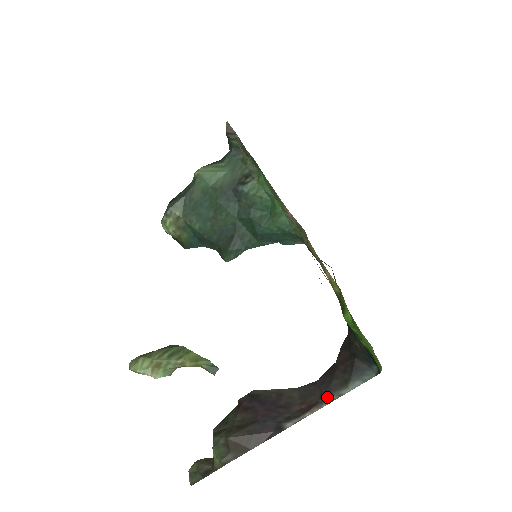
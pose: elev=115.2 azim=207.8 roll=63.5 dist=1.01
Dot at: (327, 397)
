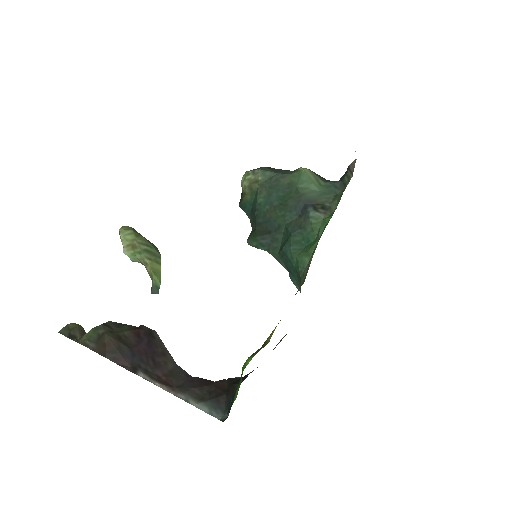
Dot at: (180, 391)
